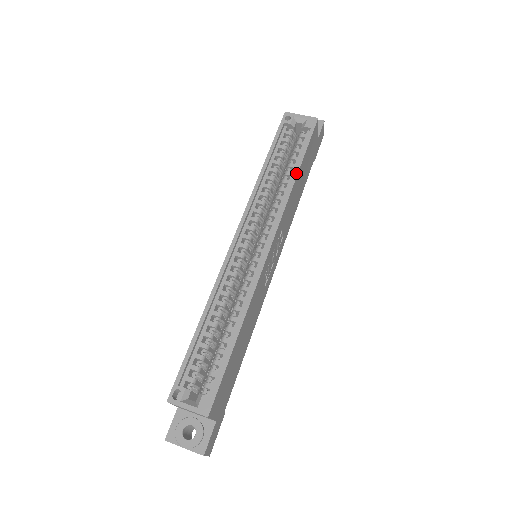
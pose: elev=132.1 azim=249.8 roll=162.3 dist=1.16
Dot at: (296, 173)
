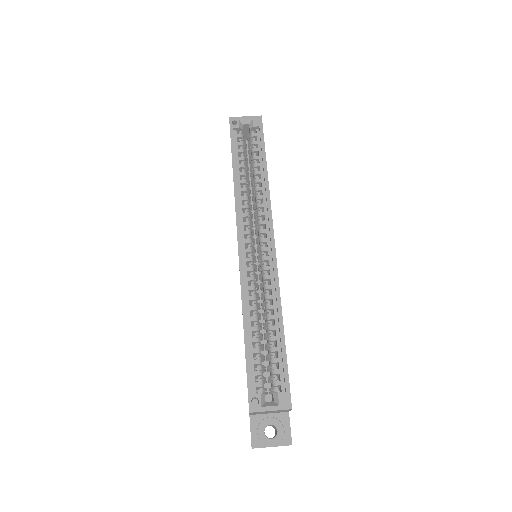
Dot at: (266, 171)
